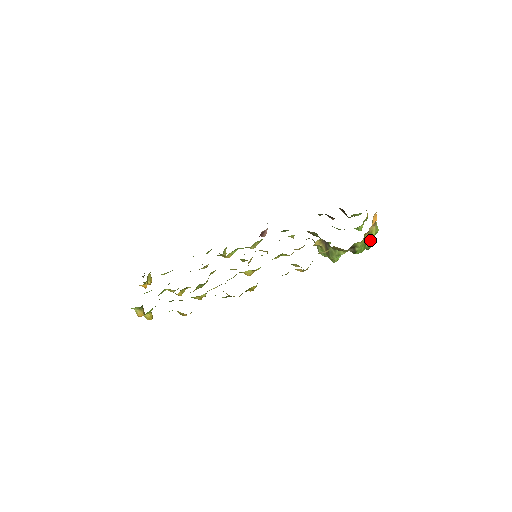
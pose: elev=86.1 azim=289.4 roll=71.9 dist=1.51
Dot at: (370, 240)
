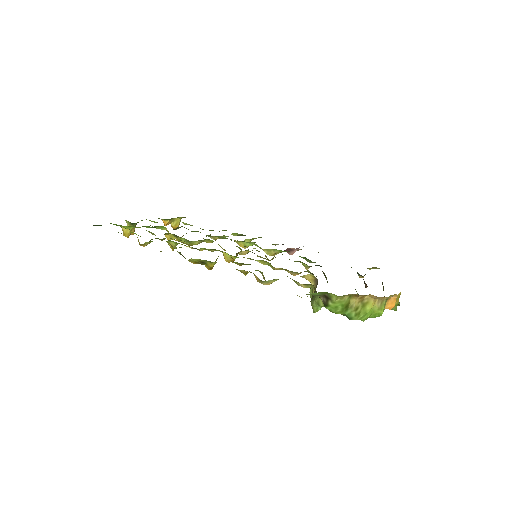
Dot at: (357, 310)
